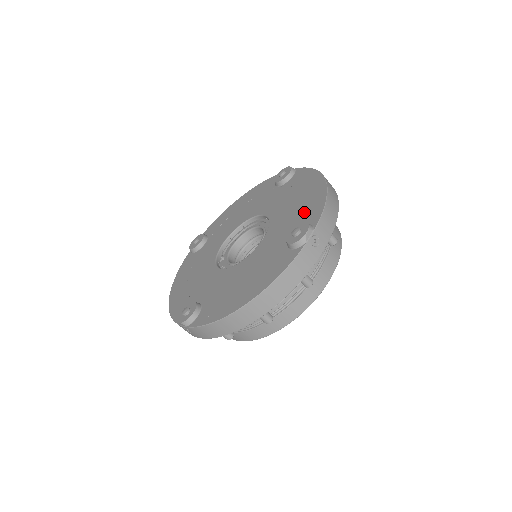
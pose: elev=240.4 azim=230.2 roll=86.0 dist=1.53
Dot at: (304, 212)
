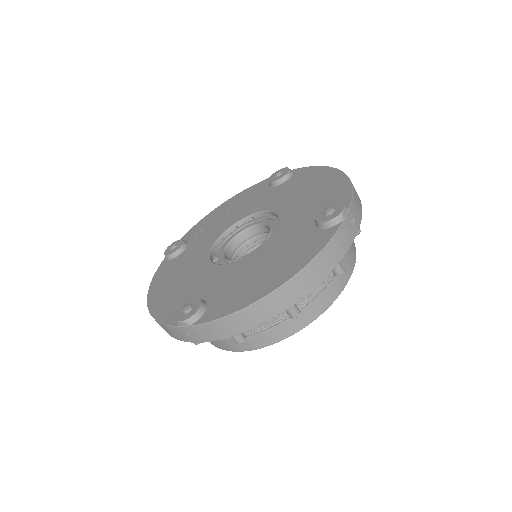
Dot at: (325, 198)
